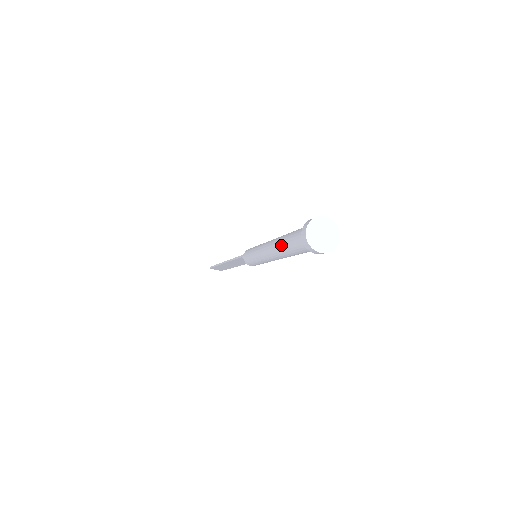
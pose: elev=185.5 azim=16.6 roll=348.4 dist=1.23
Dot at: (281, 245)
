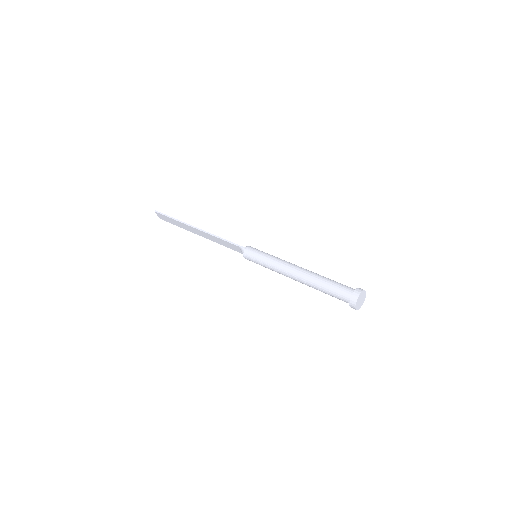
Dot at: (317, 280)
